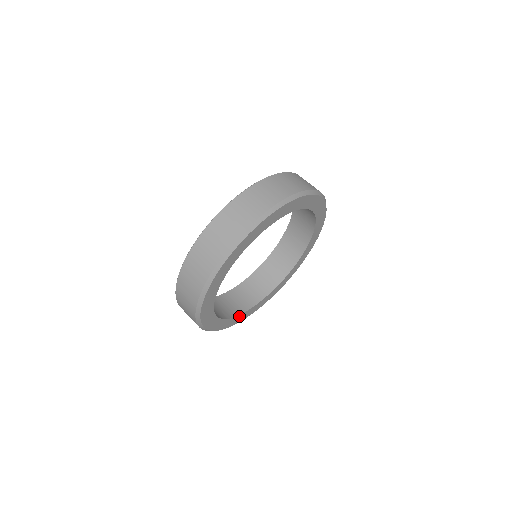
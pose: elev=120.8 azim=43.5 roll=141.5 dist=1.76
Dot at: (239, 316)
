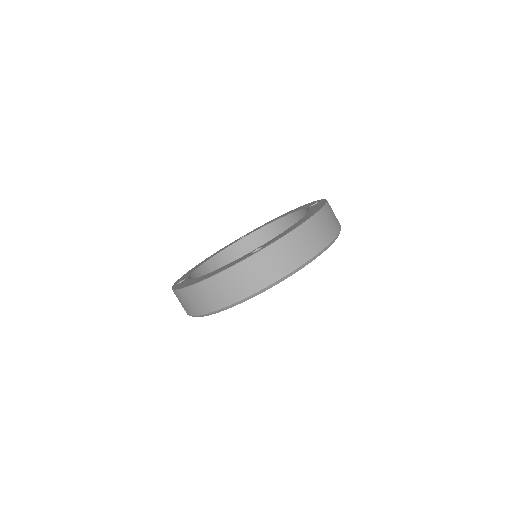
Dot at: occluded
